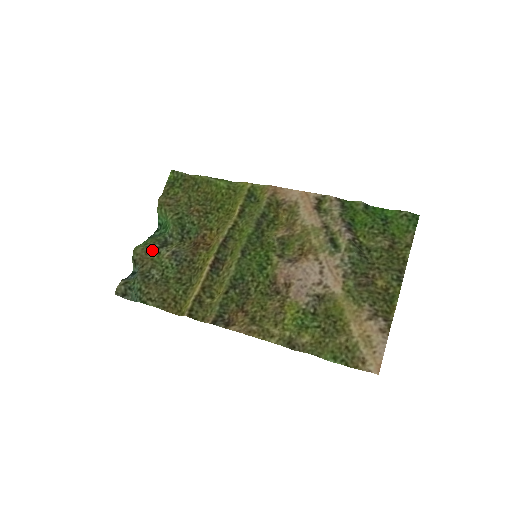
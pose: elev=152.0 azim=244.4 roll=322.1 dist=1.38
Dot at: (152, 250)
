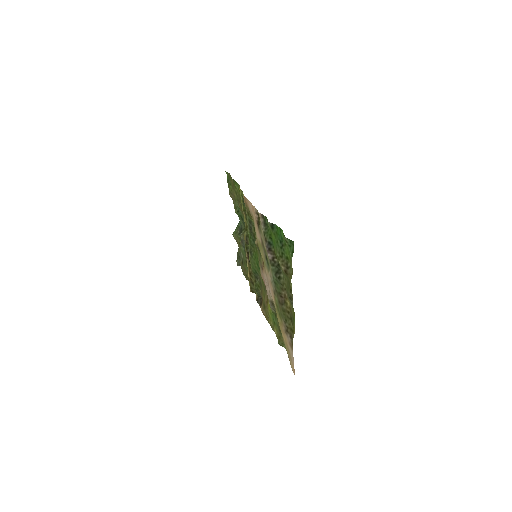
Dot at: (237, 236)
